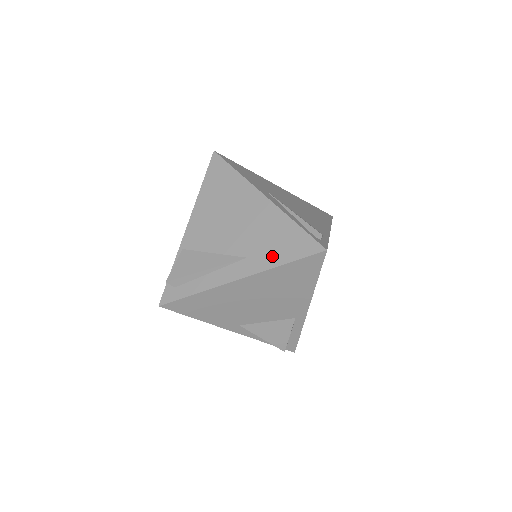
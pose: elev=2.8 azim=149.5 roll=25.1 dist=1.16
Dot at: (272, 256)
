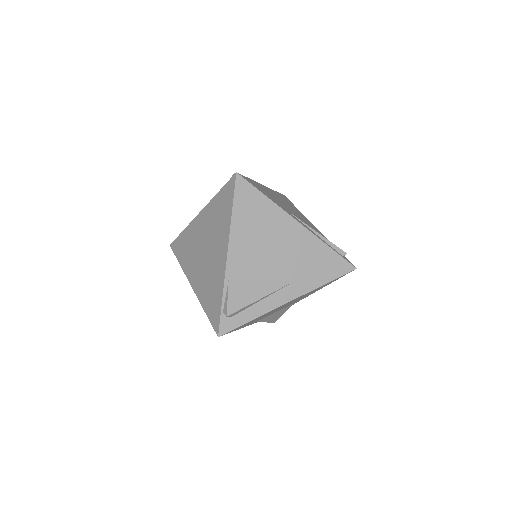
Dot at: (316, 278)
